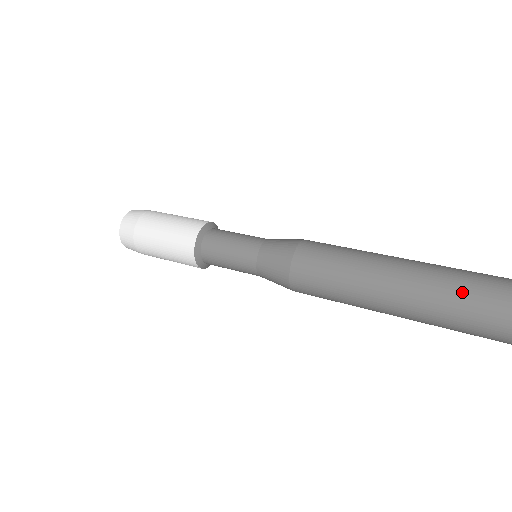
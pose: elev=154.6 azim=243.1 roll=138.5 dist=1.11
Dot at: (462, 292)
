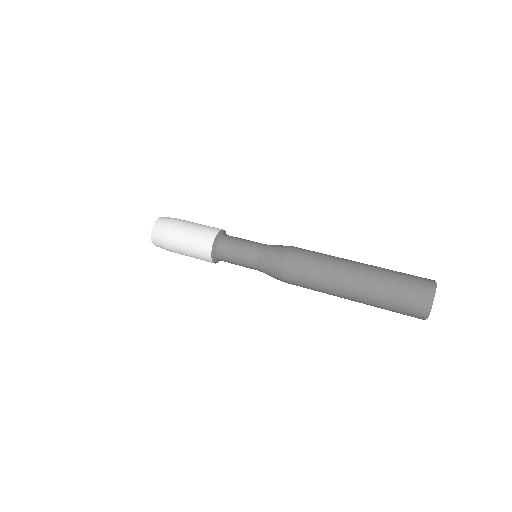
Dot at: (395, 283)
